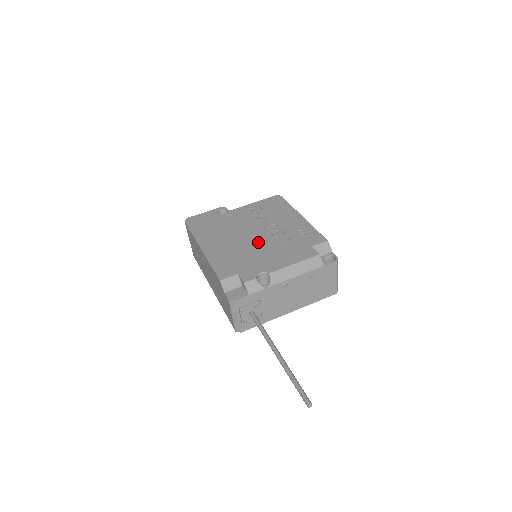
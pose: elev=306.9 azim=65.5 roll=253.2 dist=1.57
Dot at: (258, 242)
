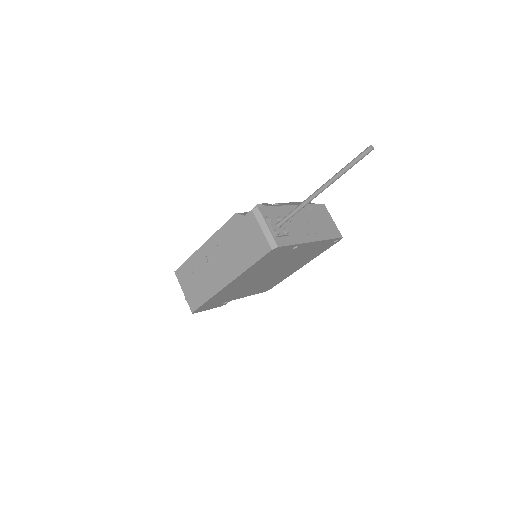
Dot at: occluded
